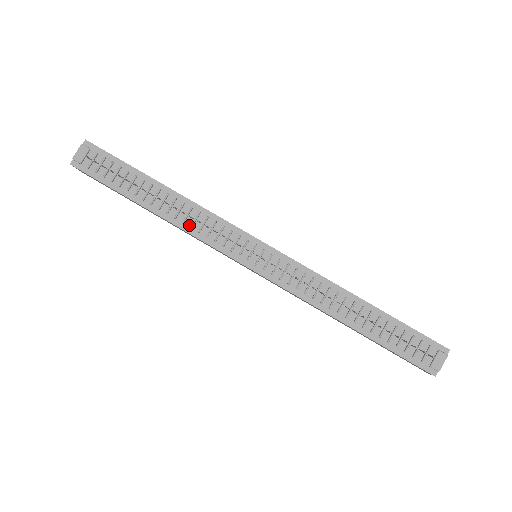
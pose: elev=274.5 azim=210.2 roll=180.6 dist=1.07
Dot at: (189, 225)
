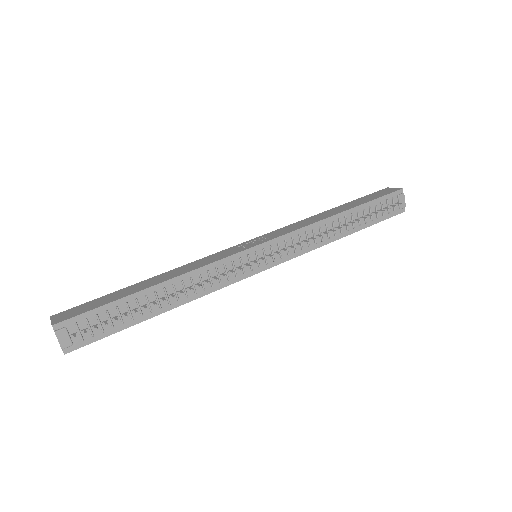
Dot at: (201, 290)
